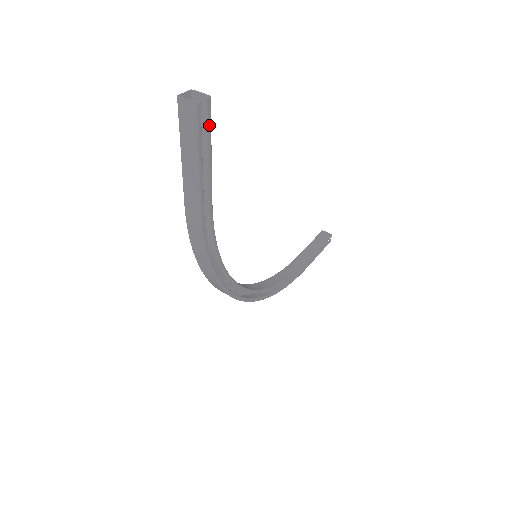
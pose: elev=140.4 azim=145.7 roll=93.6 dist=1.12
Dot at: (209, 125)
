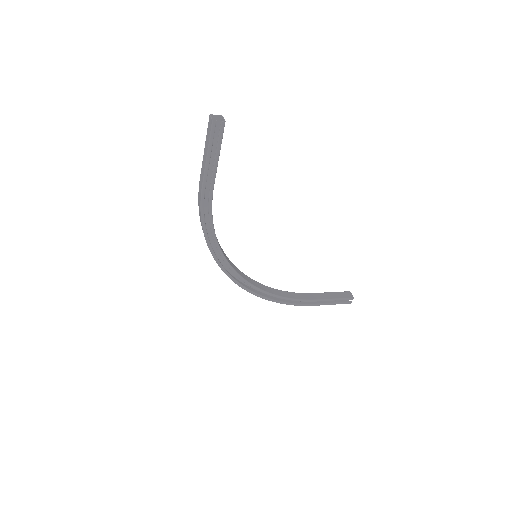
Dot at: (220, 138)
